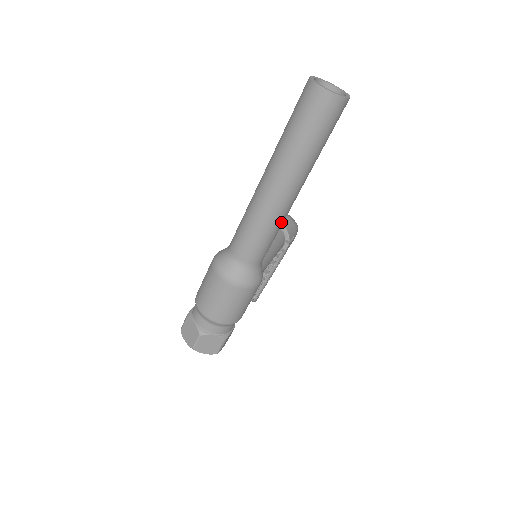
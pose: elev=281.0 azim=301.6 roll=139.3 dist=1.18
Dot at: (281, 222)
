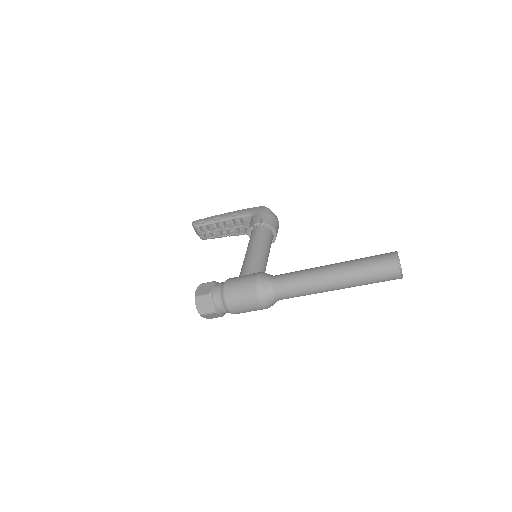
Dot at: occluded
